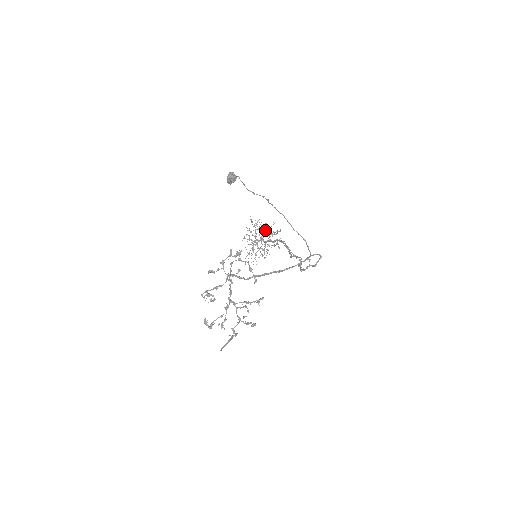
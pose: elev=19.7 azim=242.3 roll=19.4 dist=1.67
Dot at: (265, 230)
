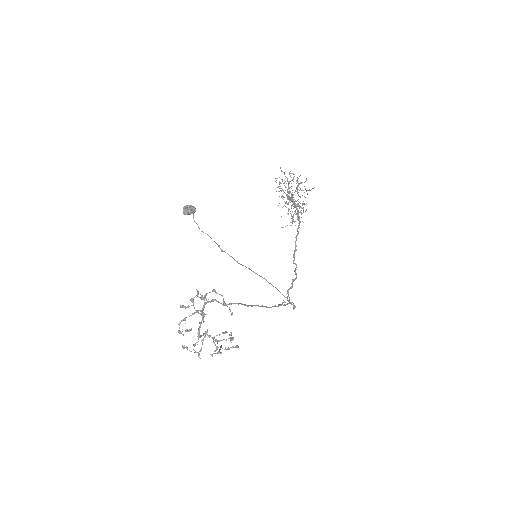
Dot at: occluded
